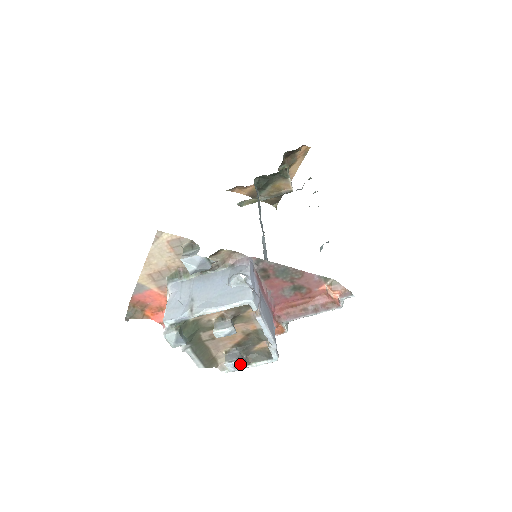
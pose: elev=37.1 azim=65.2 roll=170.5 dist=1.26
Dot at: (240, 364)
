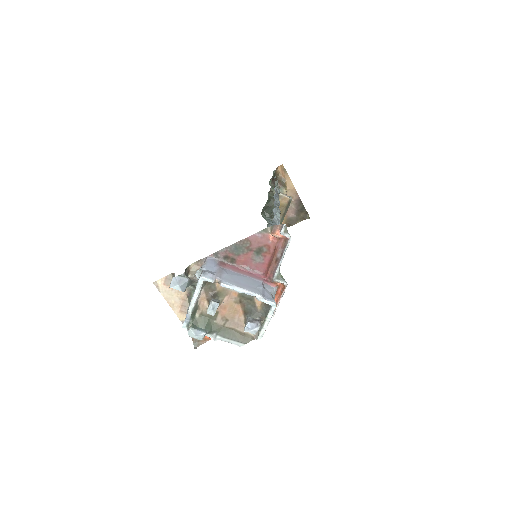
Dot at: (252, 324)
